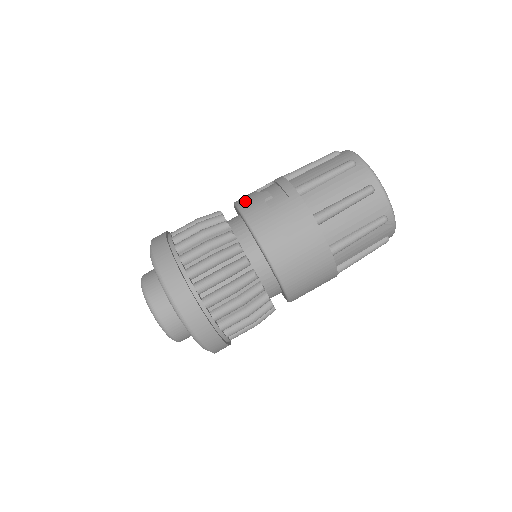
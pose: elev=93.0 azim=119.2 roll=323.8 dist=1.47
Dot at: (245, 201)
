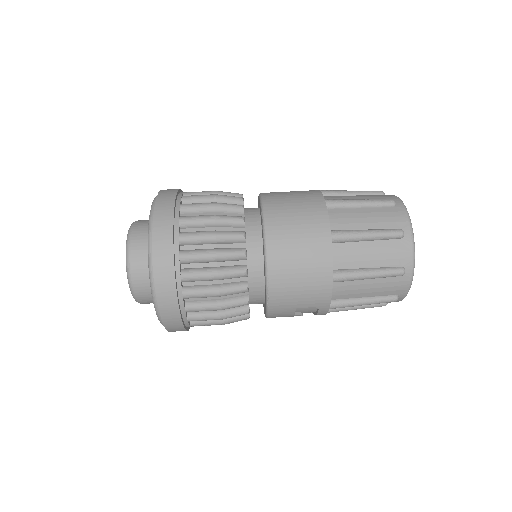
Dot at: occluded
